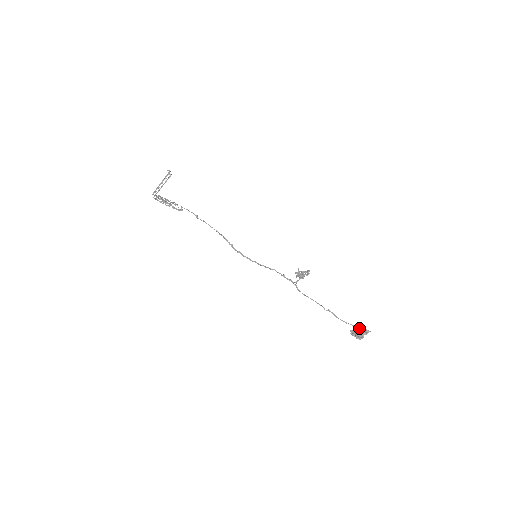
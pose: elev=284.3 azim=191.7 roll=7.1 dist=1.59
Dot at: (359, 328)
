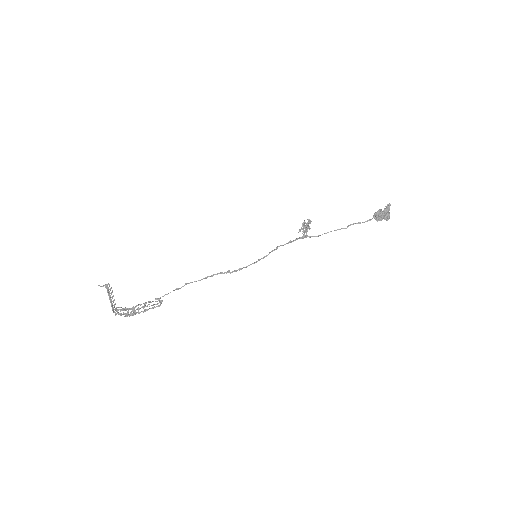
Dot at: (379, 210)
